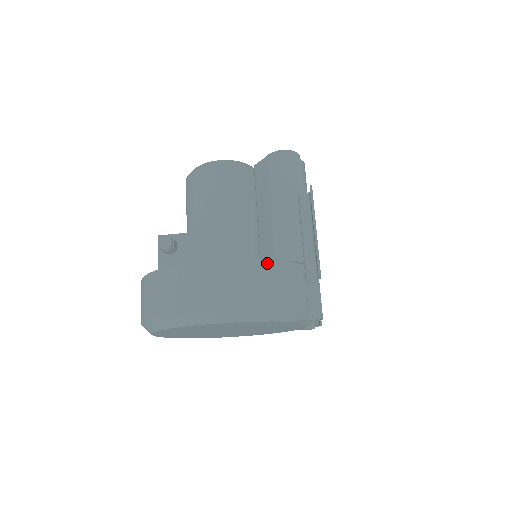
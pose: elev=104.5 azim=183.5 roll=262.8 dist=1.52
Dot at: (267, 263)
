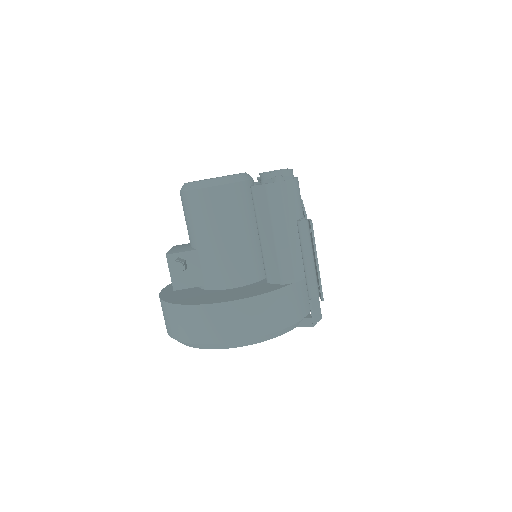
Dot at: (277, 293)
